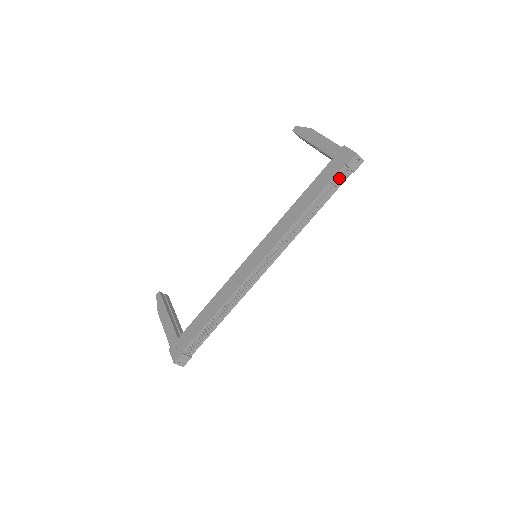
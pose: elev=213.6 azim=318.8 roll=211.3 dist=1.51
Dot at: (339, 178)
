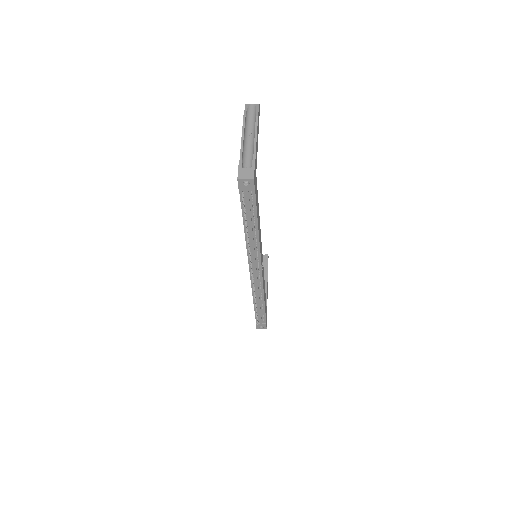
Dot at: (246, 200)
